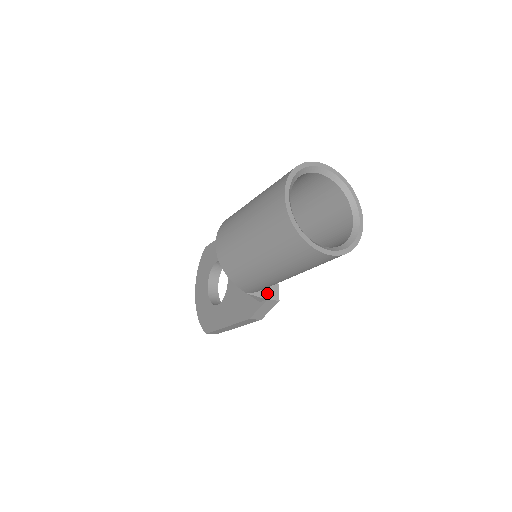
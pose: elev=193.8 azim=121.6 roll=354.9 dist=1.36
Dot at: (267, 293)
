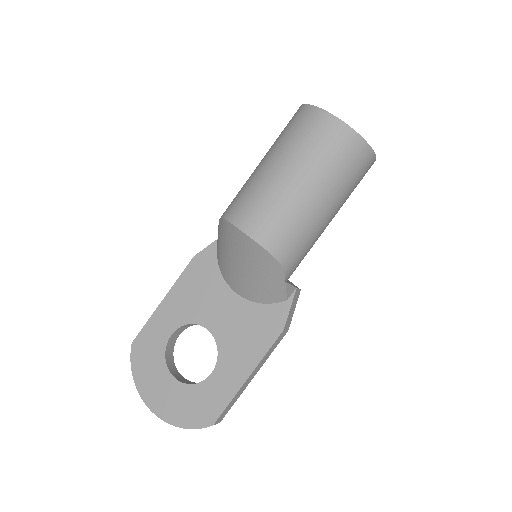
Dot at: (291, 283)
